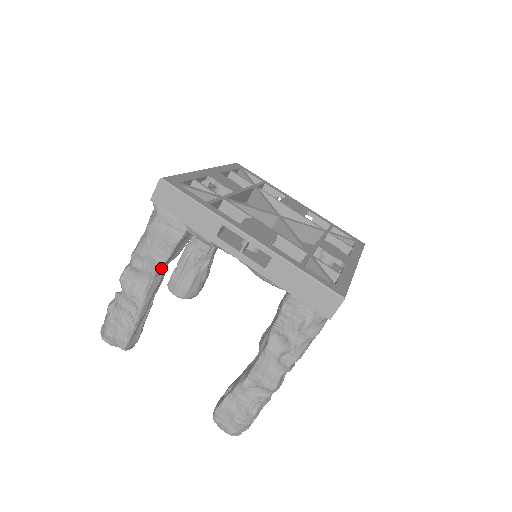
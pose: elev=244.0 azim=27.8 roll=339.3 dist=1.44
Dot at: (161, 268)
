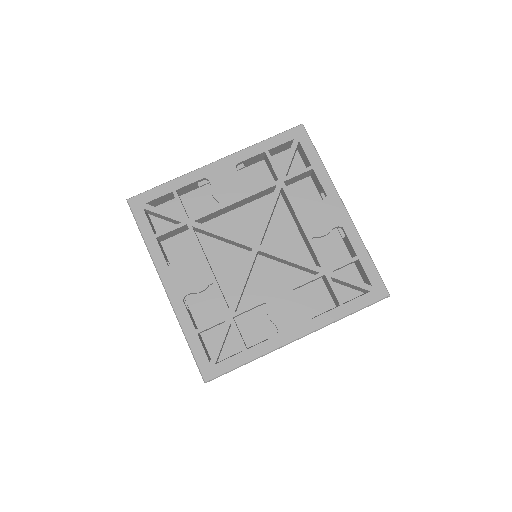
Dot at: occluded
